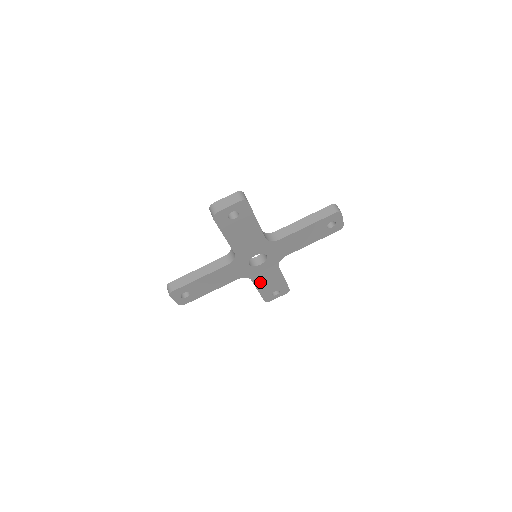
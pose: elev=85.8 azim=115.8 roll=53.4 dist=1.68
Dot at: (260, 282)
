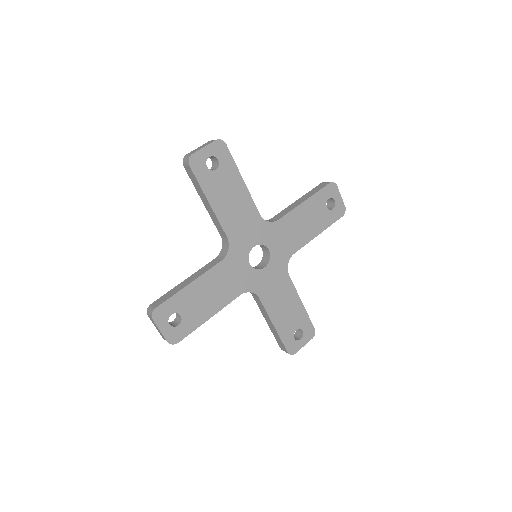
Dot at: (272, 306)
